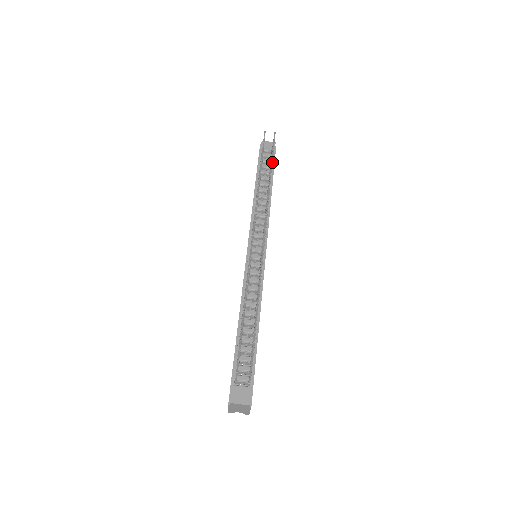
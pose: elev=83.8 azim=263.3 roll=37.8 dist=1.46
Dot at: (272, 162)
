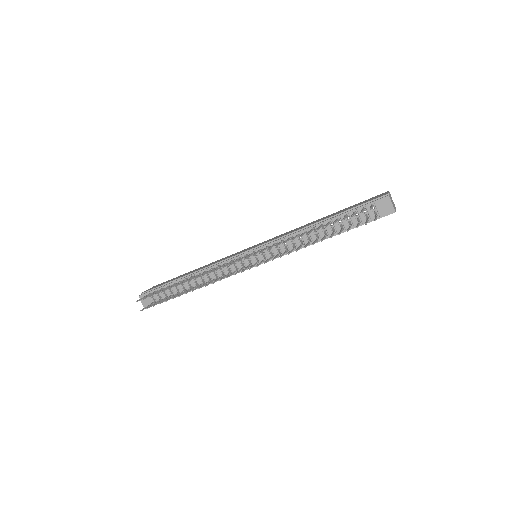
Dot at: occluded
